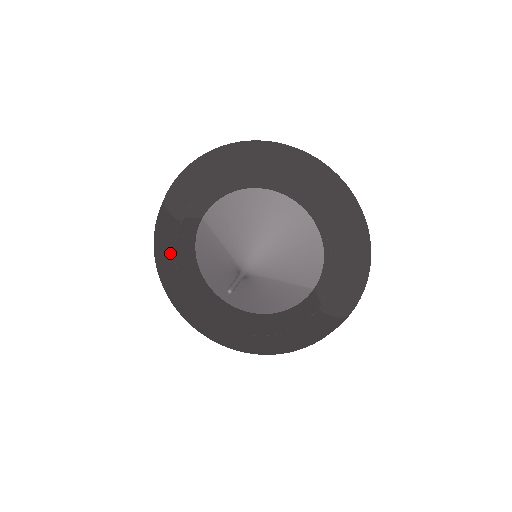
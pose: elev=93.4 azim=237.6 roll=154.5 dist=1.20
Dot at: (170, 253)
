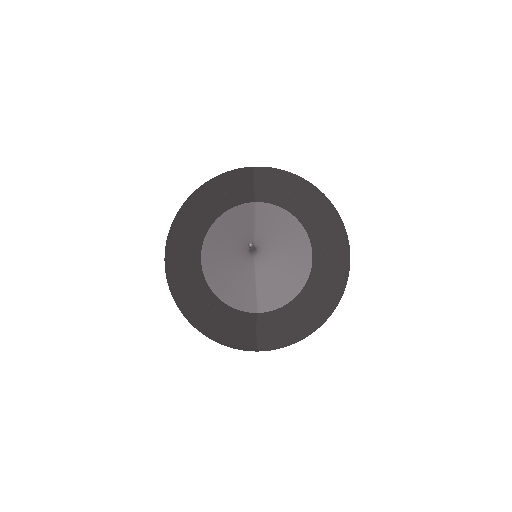
Dot at: (223, 191)
